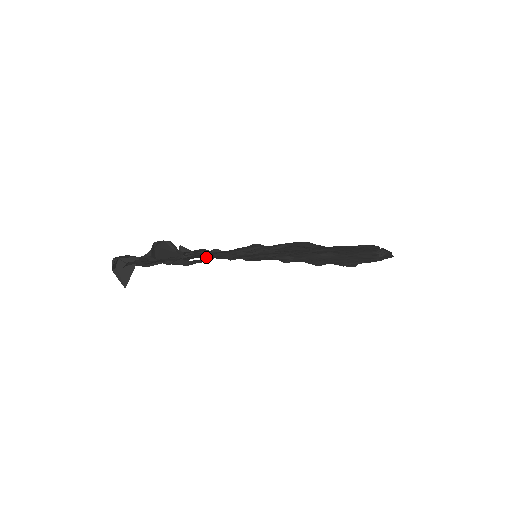
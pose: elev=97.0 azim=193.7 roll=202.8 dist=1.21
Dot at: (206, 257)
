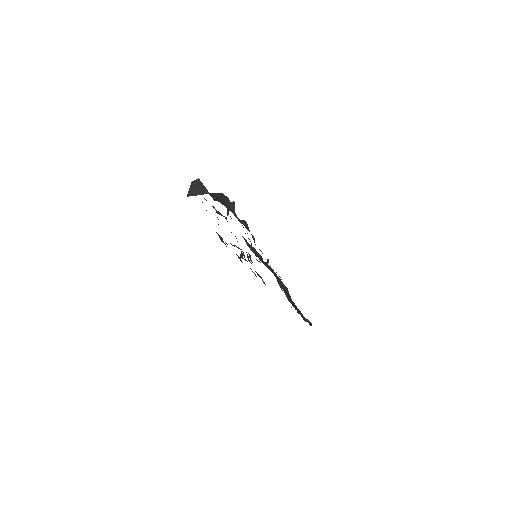
Dot at: (233, 245)
